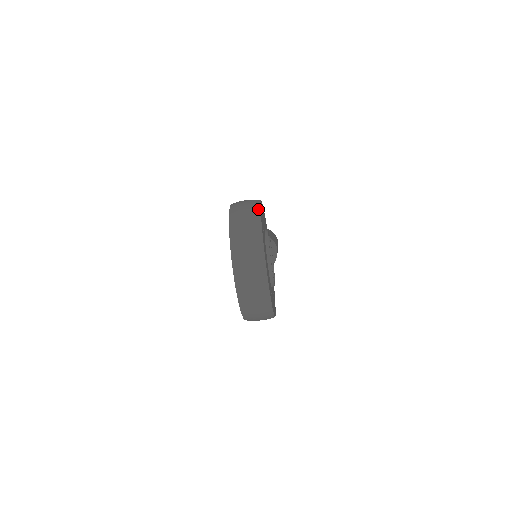
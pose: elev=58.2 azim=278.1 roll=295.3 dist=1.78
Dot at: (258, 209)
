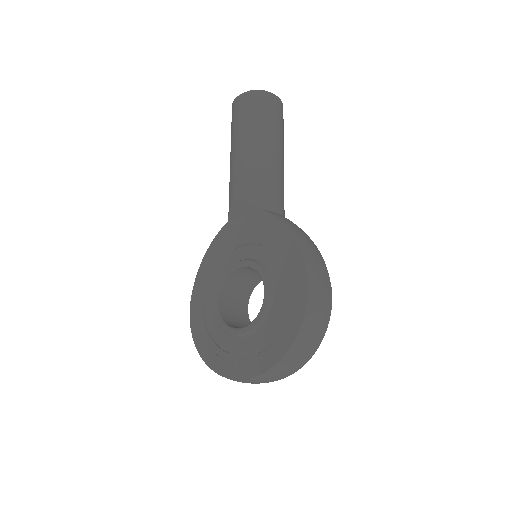
Dot at: (322, 339)
